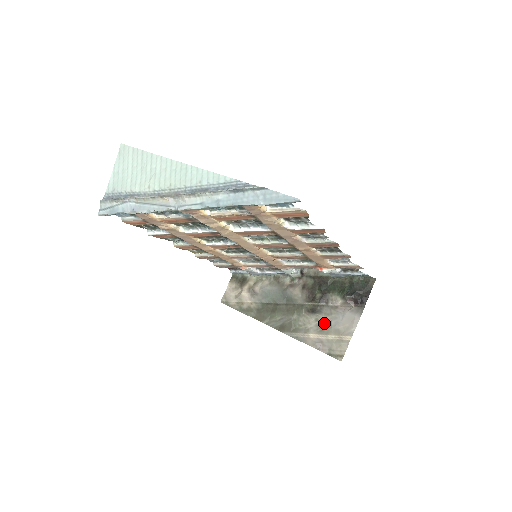
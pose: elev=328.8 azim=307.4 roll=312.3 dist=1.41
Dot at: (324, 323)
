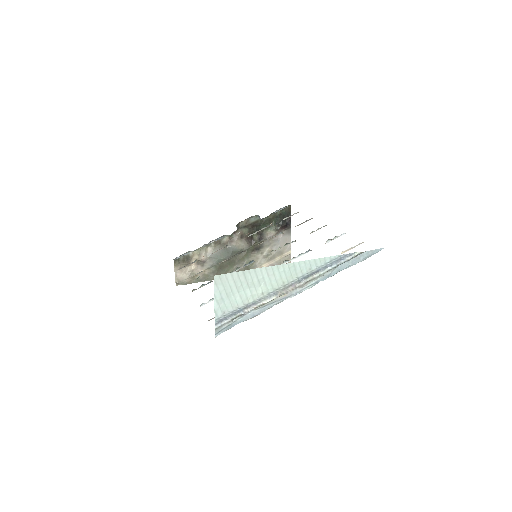
Dot at: occluded
